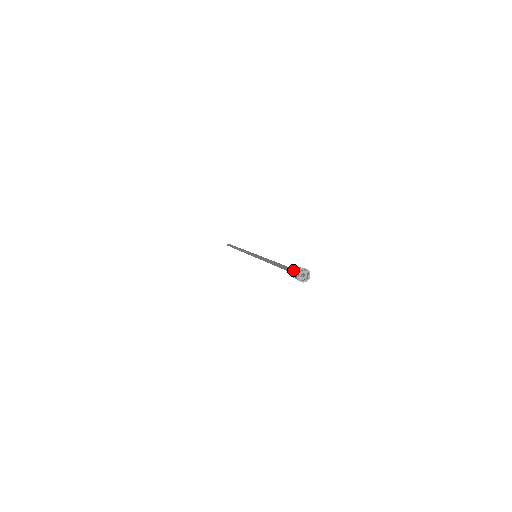
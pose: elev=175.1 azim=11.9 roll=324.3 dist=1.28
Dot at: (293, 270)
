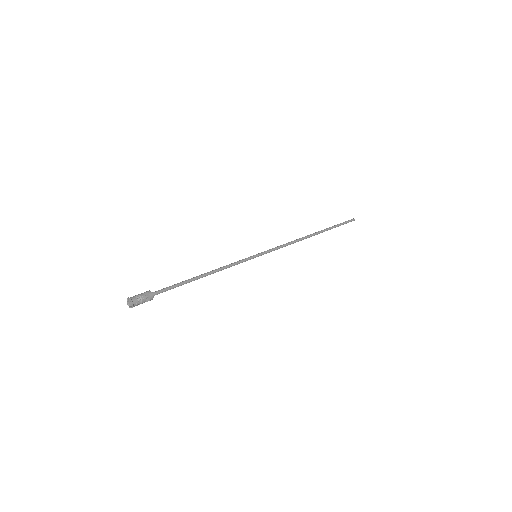
Dot at: occluded
